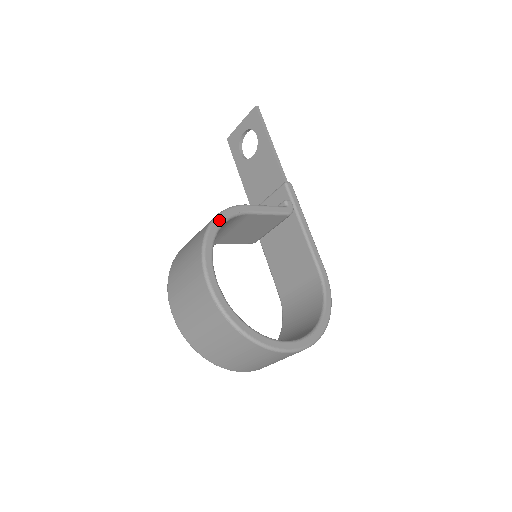
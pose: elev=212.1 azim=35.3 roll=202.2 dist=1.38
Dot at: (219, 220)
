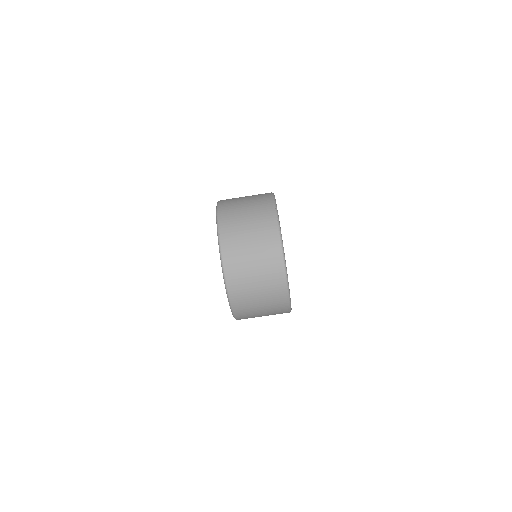
Dot at: occluded
